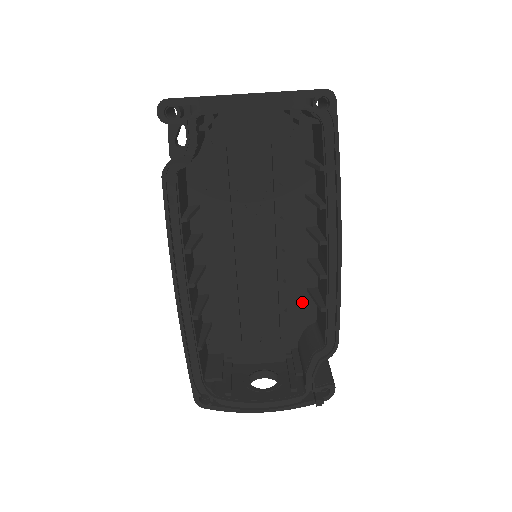
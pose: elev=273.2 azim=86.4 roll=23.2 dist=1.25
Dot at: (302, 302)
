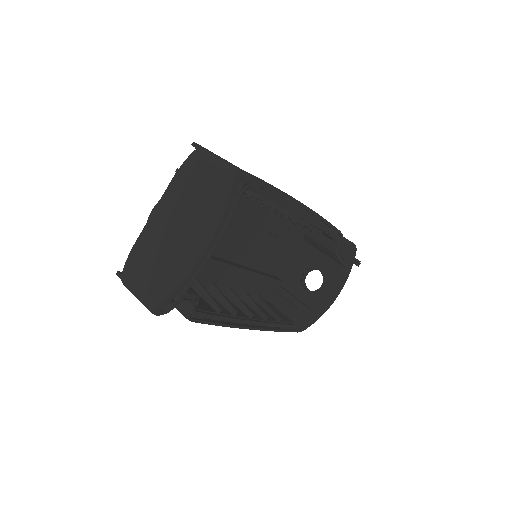
Dot at: (291, 228)
